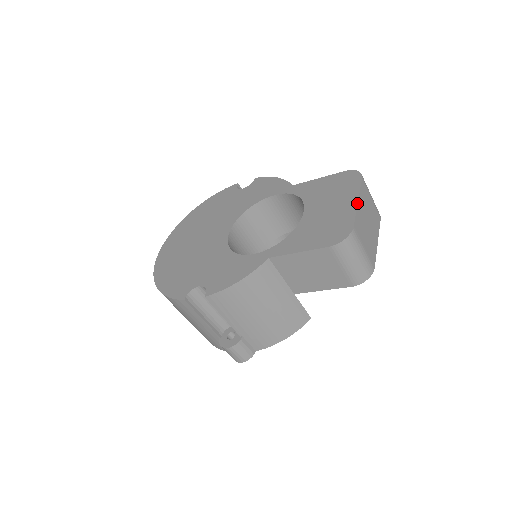
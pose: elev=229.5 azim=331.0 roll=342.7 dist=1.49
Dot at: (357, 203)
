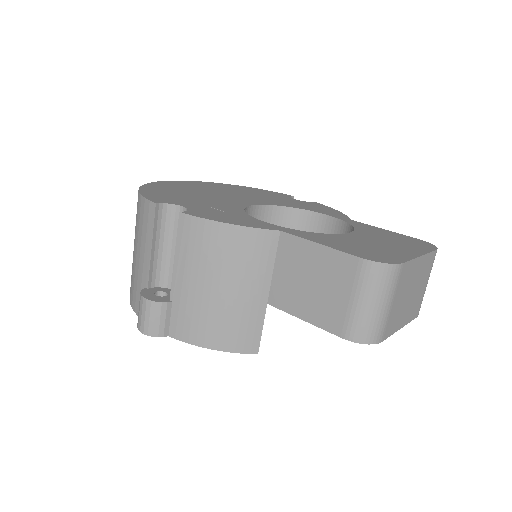
Dot at: (419, 255)
